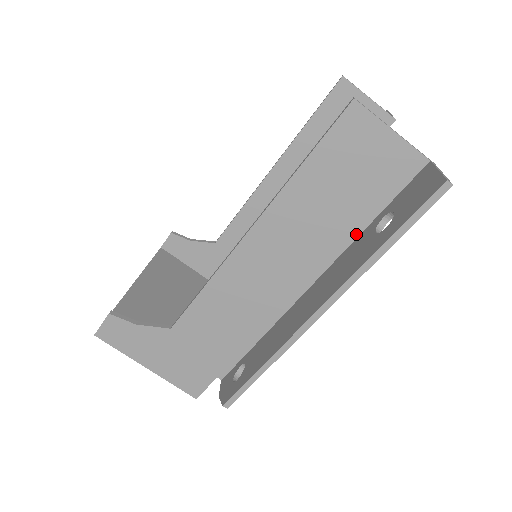
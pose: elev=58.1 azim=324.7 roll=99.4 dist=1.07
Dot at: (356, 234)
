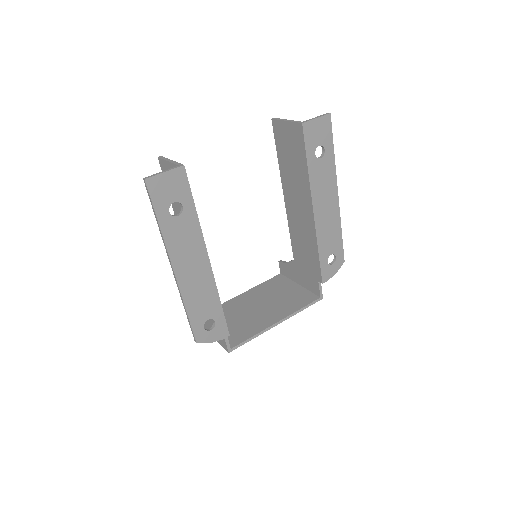
Dot at: (193, 220)
